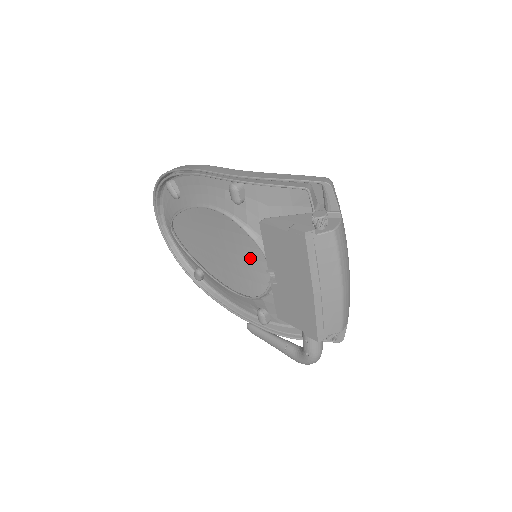
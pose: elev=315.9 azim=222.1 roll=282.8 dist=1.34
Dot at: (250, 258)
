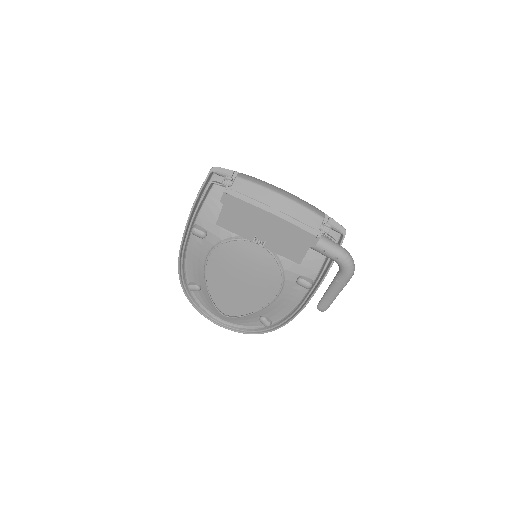
Dot at: (260, 265)
